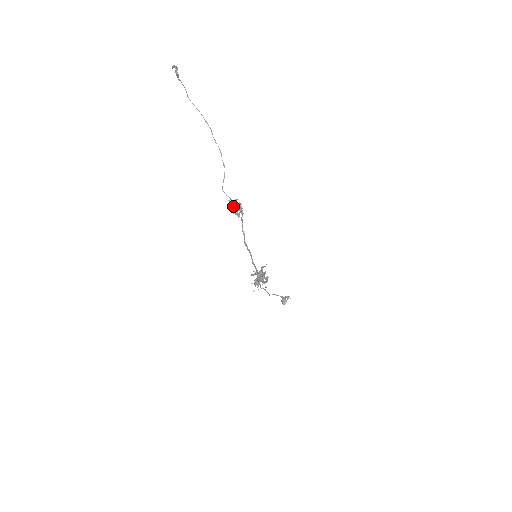
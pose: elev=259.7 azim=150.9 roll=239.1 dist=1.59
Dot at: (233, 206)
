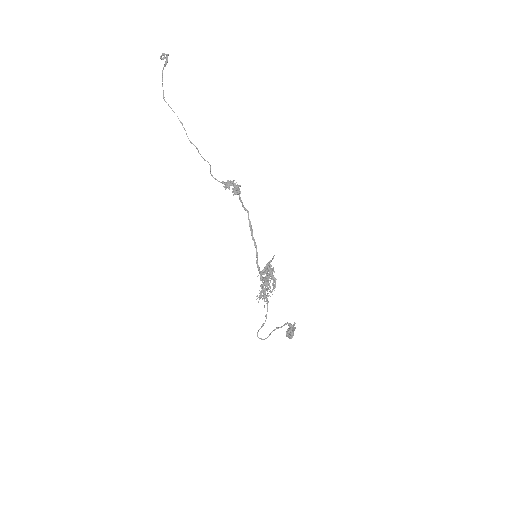
Dot at: (228, 188)
